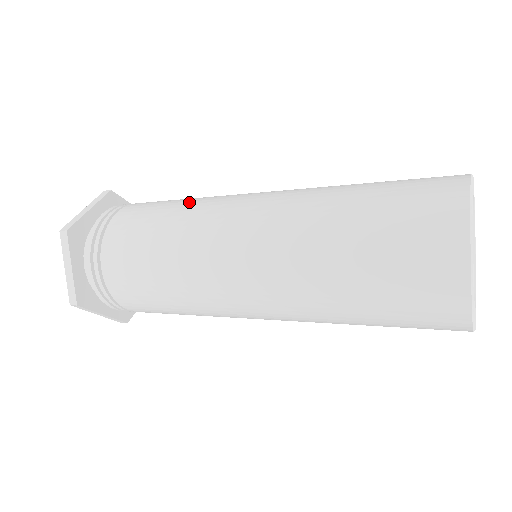
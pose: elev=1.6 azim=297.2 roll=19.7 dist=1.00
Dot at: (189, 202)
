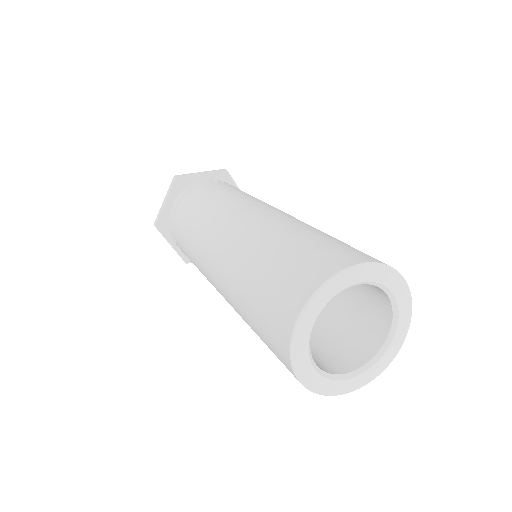
Dot at: (242, 195)
